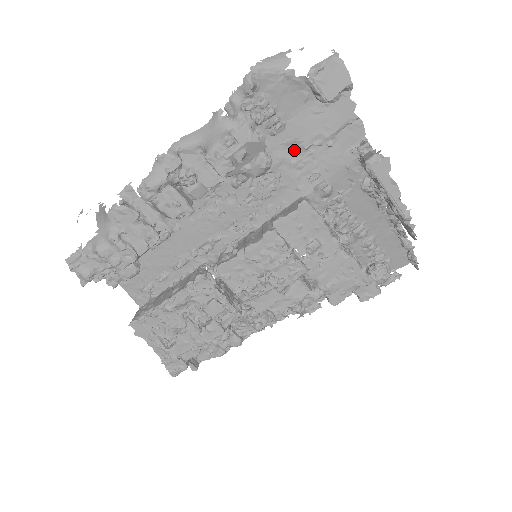
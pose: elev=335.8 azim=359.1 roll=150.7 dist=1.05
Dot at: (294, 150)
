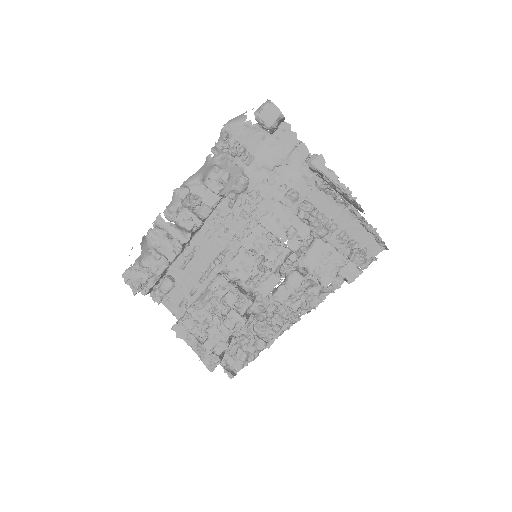
Dot at: (264, 172)
